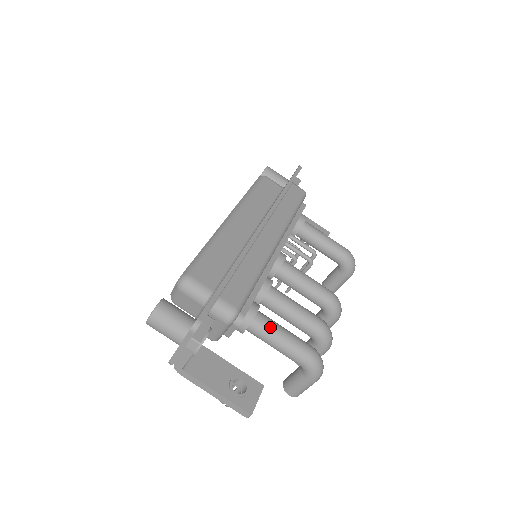
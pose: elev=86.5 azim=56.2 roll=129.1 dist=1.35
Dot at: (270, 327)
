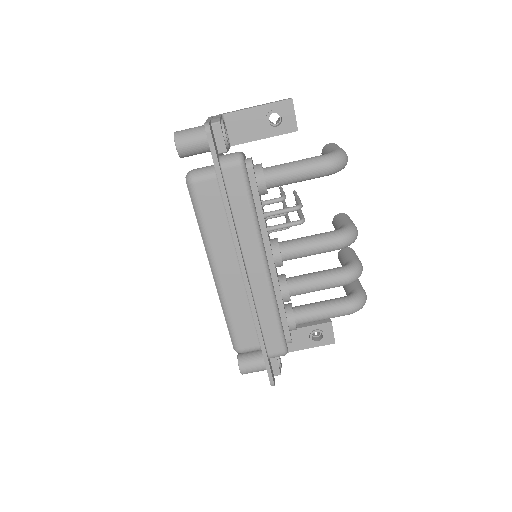
Dot at: (311, 320)
